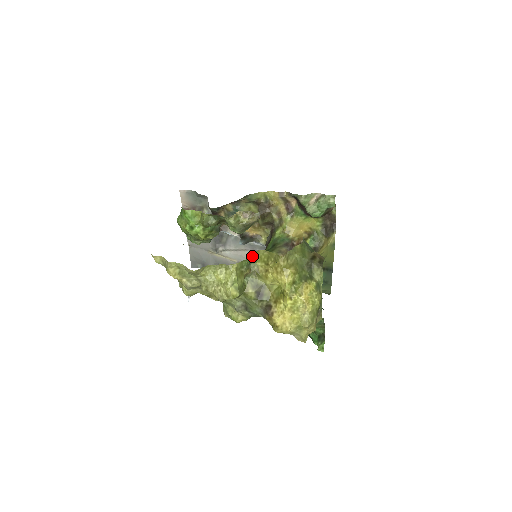
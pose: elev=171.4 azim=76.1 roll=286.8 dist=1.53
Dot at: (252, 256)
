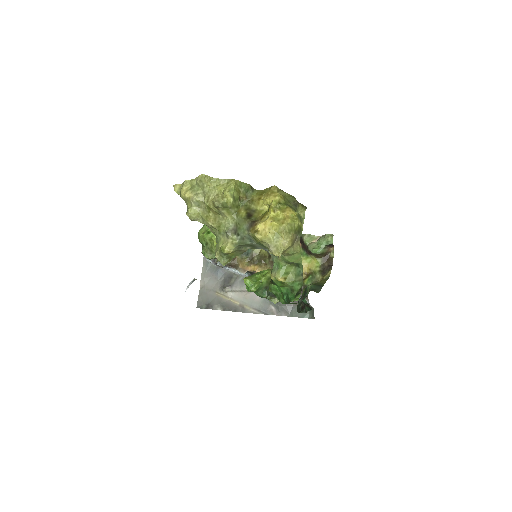
Dot at: (254, 297)
